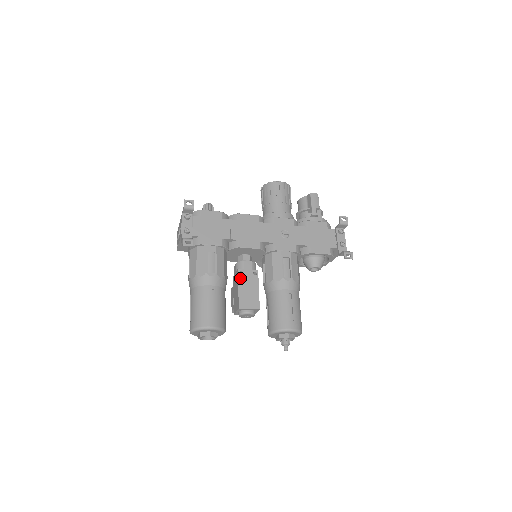
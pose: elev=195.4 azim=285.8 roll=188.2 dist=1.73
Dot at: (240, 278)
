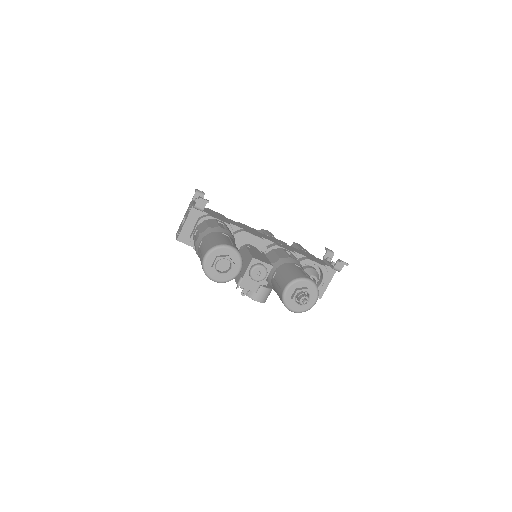
Dot at: (248, 248)
